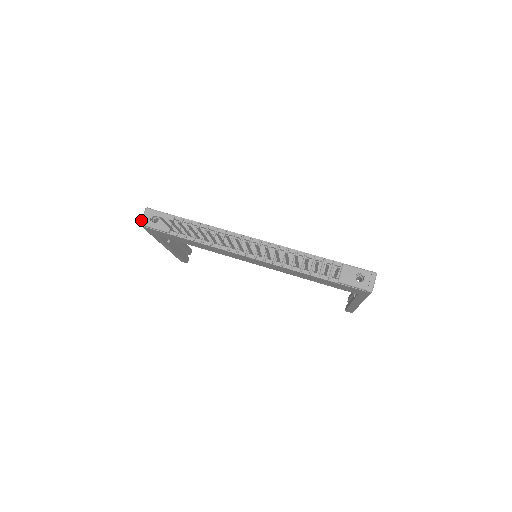
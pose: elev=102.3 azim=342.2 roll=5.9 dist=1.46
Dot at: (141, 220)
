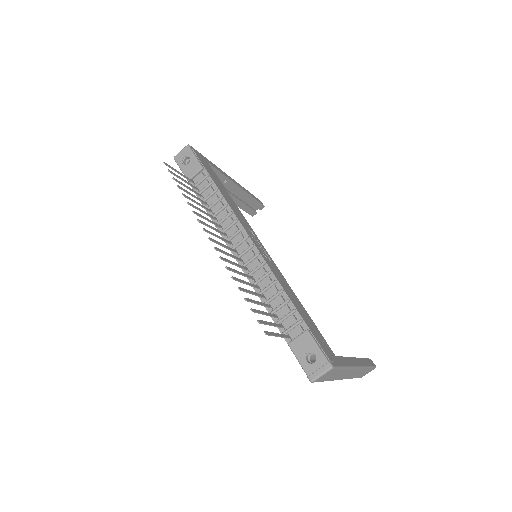
Dot at: (177, 154)
